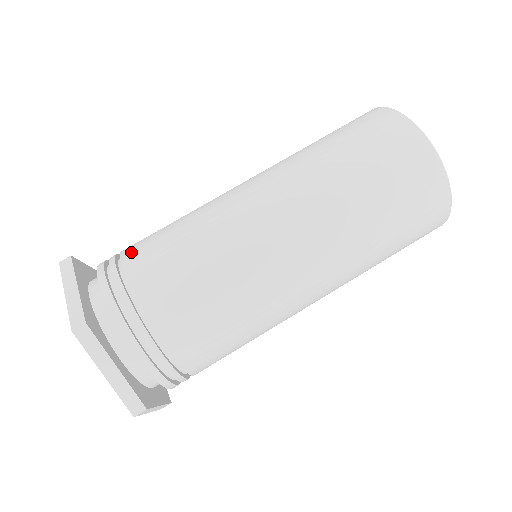
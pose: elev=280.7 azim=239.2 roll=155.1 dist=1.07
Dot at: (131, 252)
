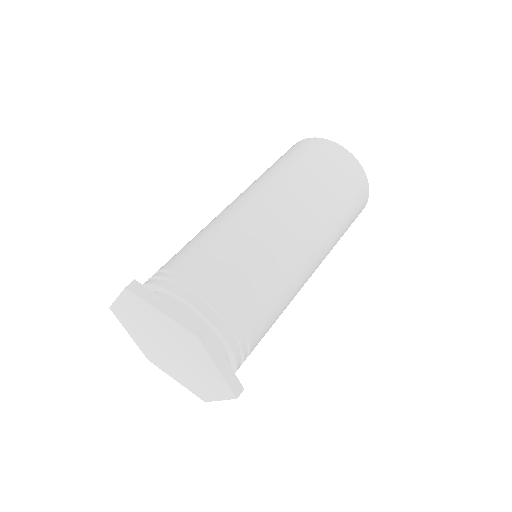
Dot at: occluded
